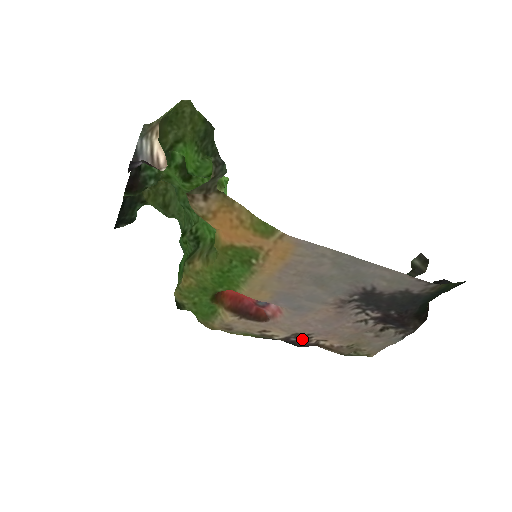
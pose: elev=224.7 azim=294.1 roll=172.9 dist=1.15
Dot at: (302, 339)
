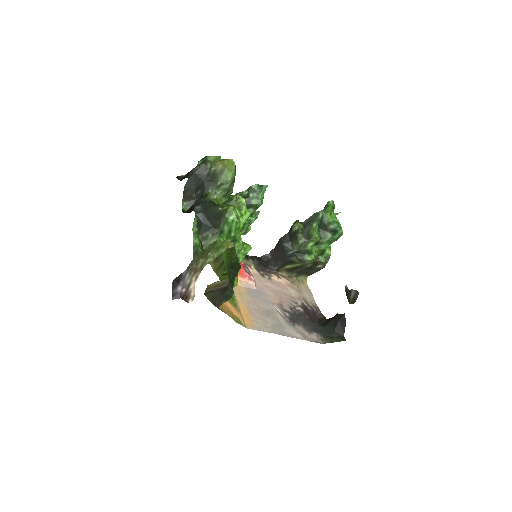
Dot at: (266, 275)
